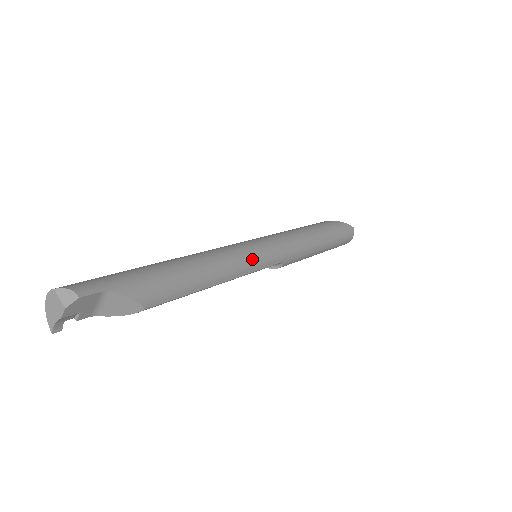
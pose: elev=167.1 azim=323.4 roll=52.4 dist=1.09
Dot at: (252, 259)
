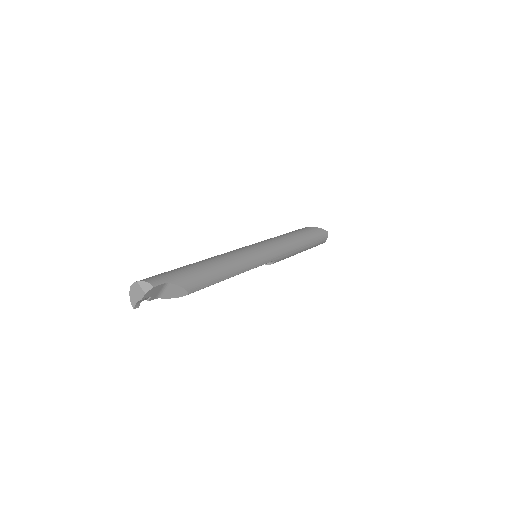
Dot at: (254, 259)
